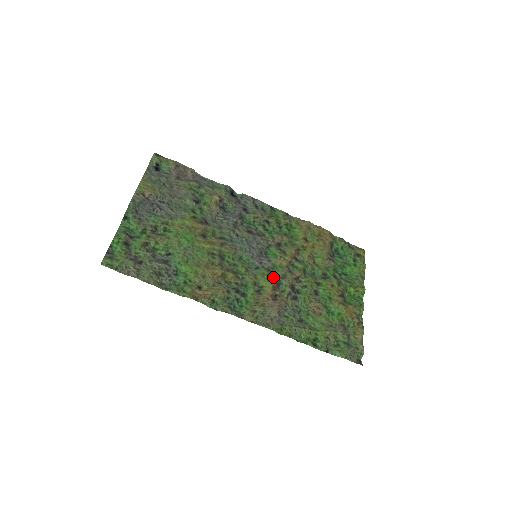
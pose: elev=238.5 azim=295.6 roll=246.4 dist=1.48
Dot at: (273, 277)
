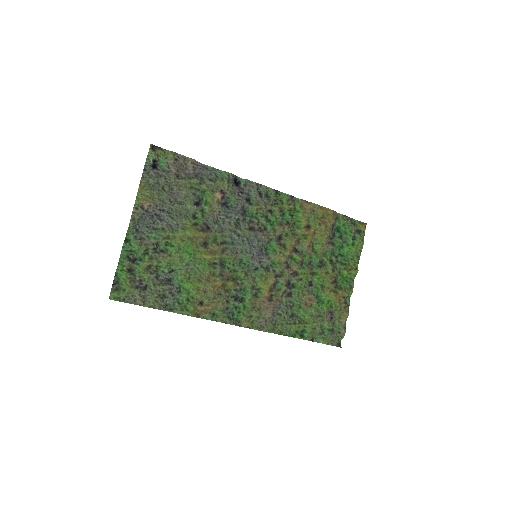
Dot at: (271, 278)
